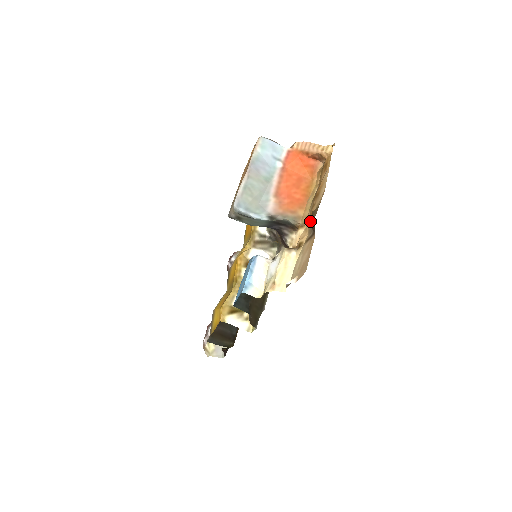
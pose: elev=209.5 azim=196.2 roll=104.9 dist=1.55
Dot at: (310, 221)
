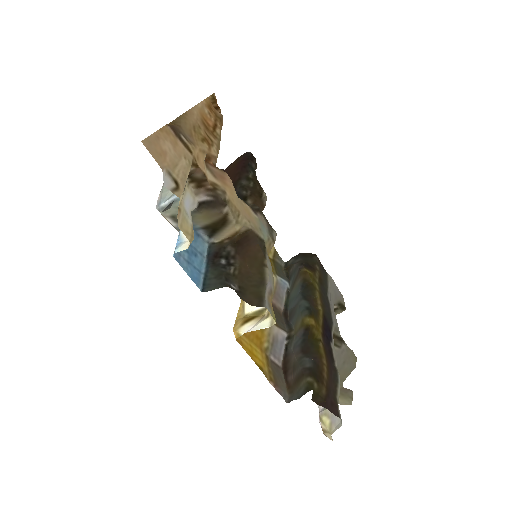
Dot at: (199, 142)
